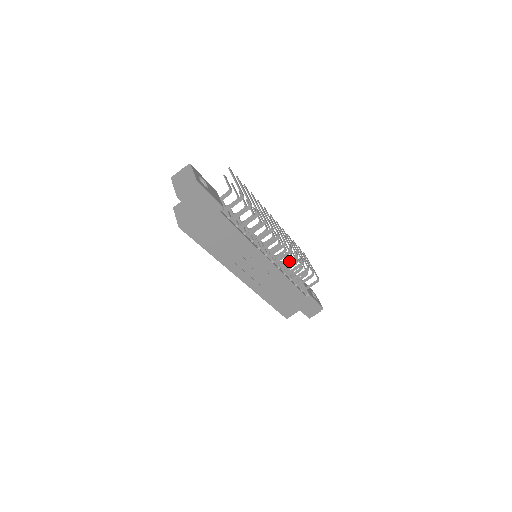
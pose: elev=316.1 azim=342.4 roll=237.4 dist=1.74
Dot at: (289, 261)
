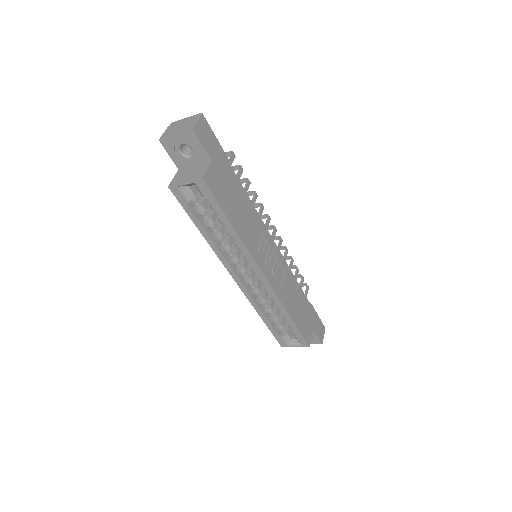
Dot at: (284, 254)
